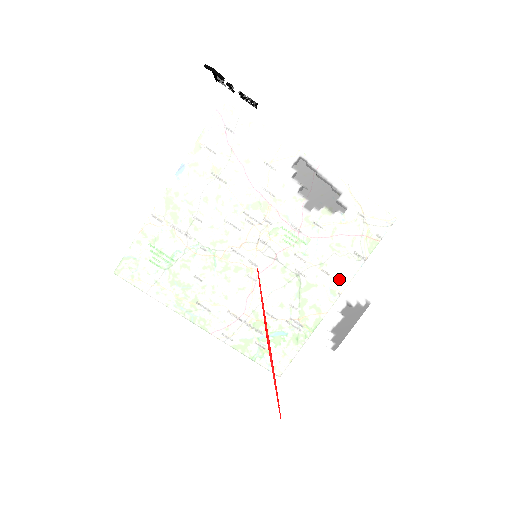
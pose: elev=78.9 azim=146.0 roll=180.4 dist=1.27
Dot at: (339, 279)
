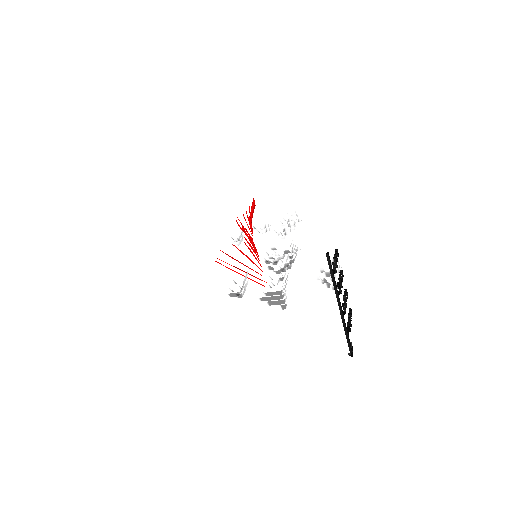
Dot at: occluded
